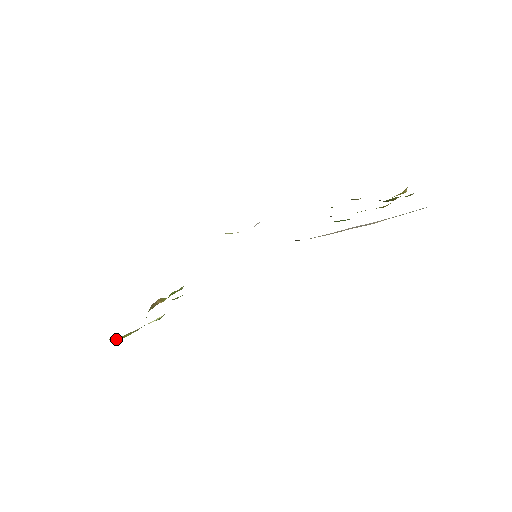
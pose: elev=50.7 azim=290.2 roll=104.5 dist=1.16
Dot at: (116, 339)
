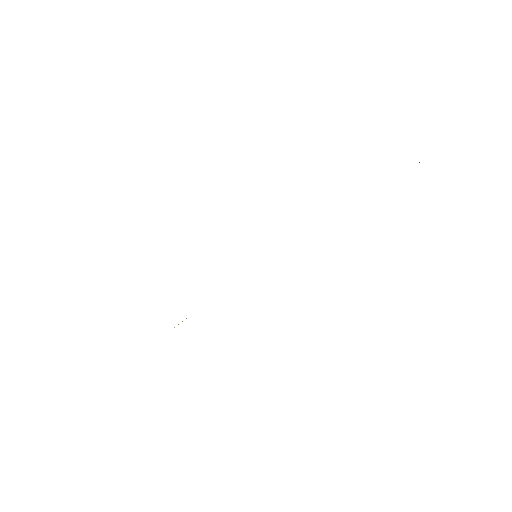
Dot at: occluded
